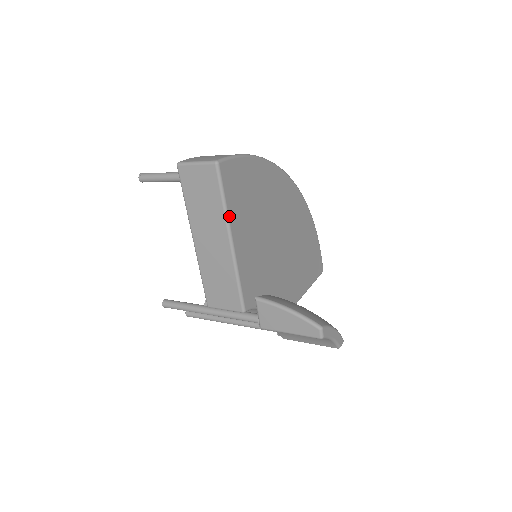
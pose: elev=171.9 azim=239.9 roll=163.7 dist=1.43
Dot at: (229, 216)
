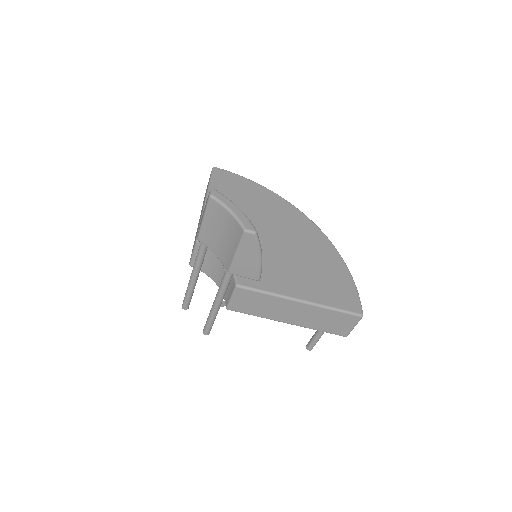
Dot at: (211, 188)
